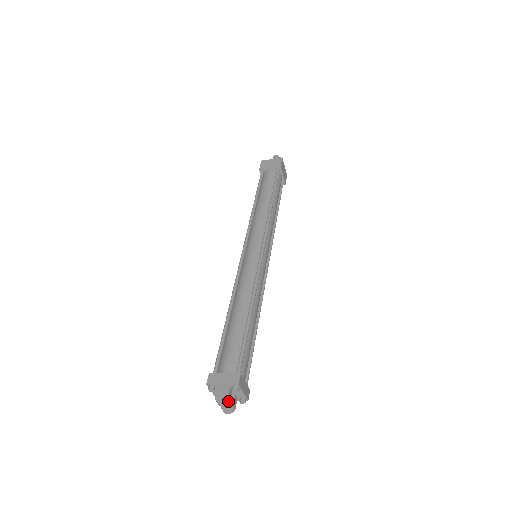
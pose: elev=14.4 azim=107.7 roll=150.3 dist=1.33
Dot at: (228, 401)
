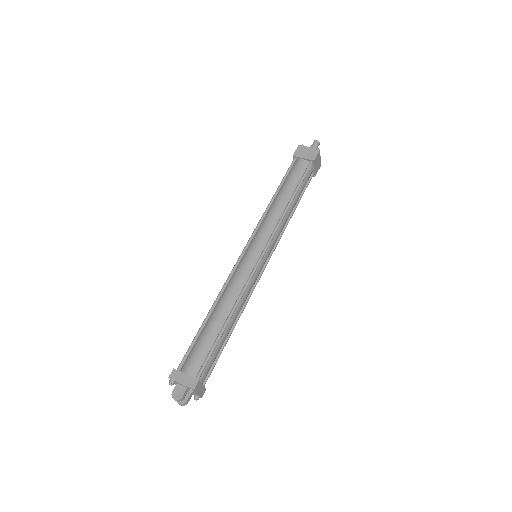
Dot at: (182, 399)
